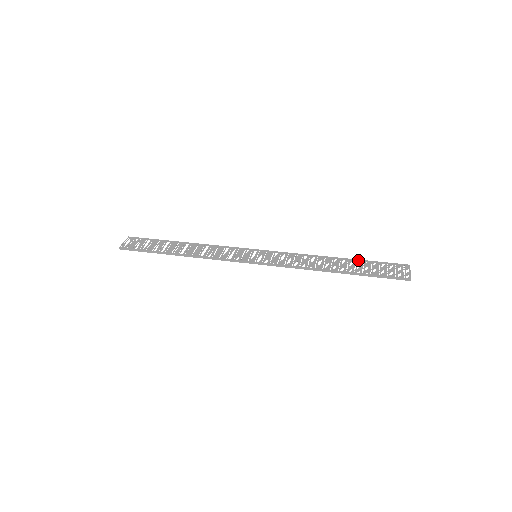
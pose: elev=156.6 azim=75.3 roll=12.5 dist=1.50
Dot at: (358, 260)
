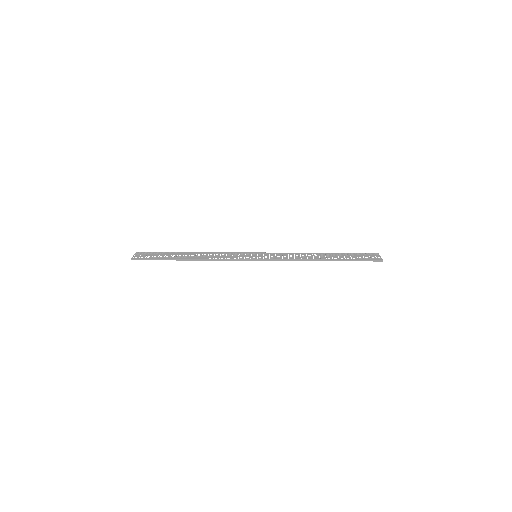
Dot at: (338, 253)
